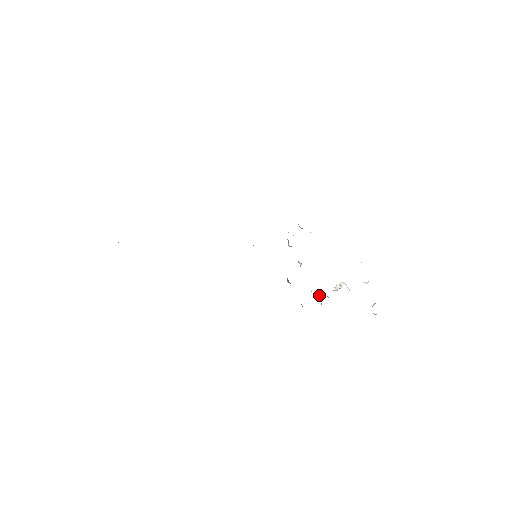
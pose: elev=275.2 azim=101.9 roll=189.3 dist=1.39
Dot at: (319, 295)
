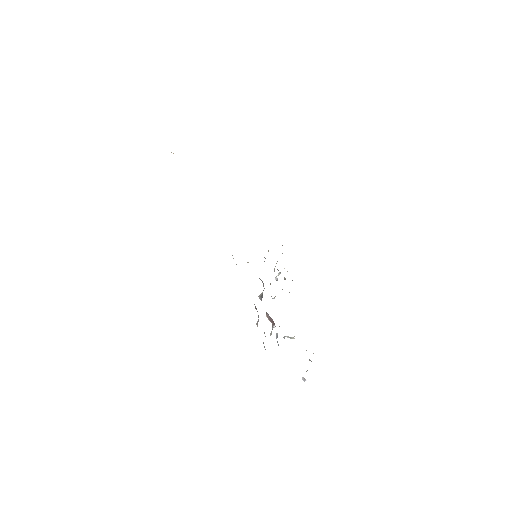
Dot at: (274, 327)
